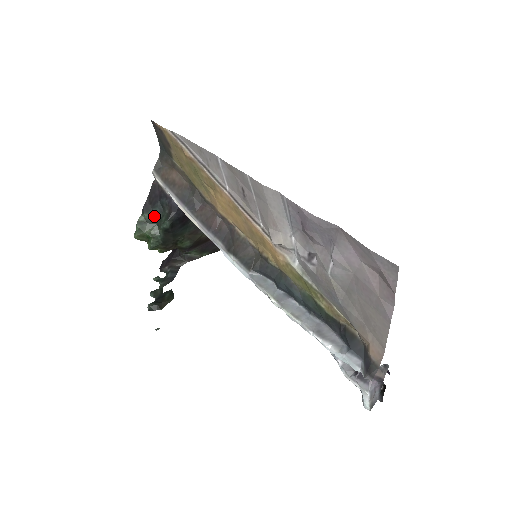
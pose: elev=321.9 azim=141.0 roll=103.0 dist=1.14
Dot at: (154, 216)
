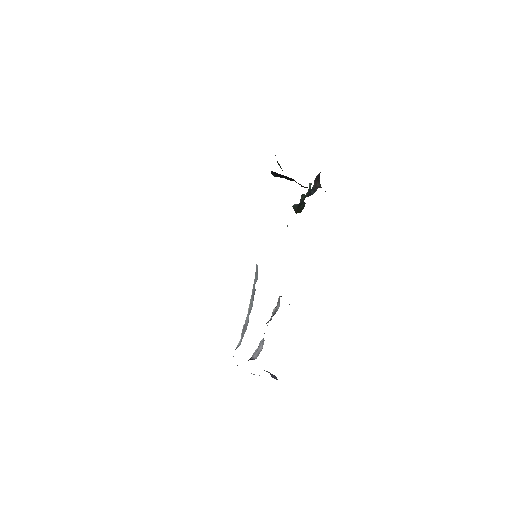
Dot at: occluded
